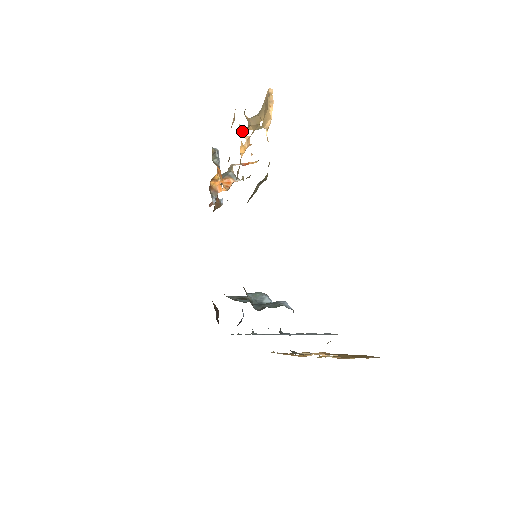
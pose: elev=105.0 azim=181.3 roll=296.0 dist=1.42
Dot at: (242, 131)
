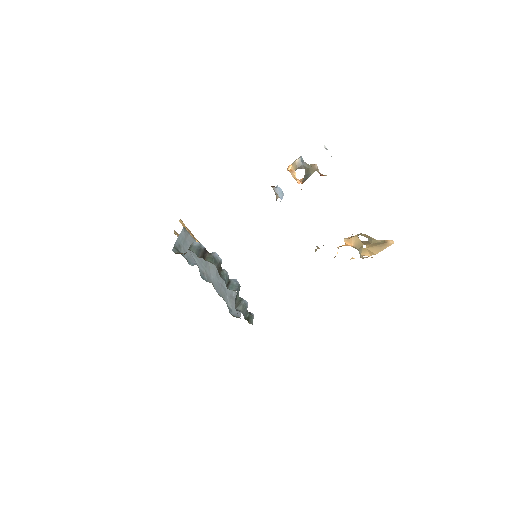
Dot at: occluded
